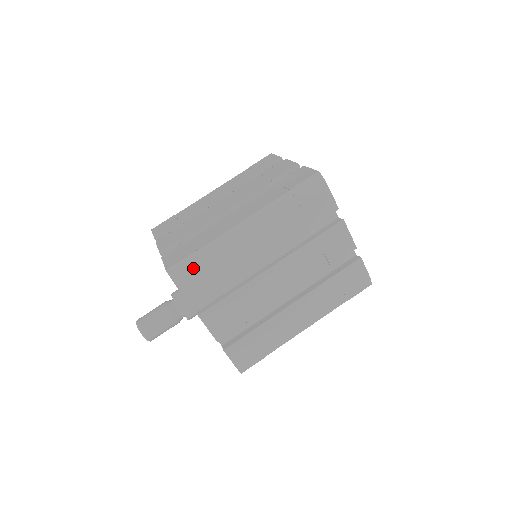
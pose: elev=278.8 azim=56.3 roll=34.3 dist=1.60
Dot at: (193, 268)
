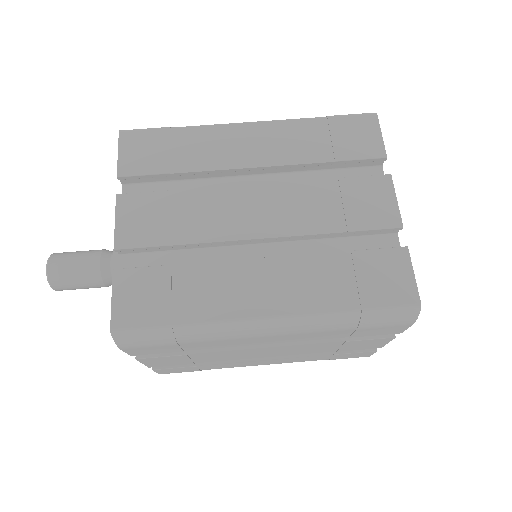
Dot at: (155, 340)
